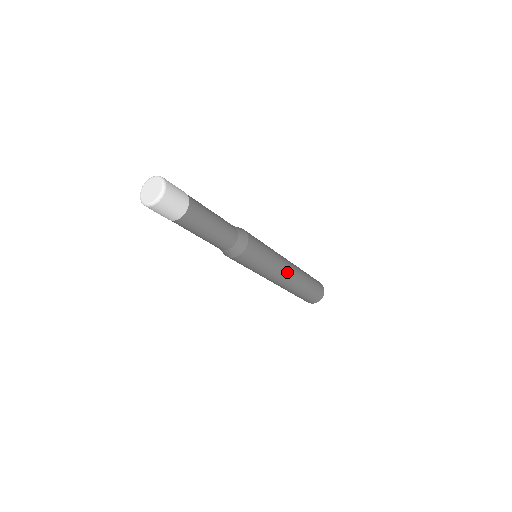
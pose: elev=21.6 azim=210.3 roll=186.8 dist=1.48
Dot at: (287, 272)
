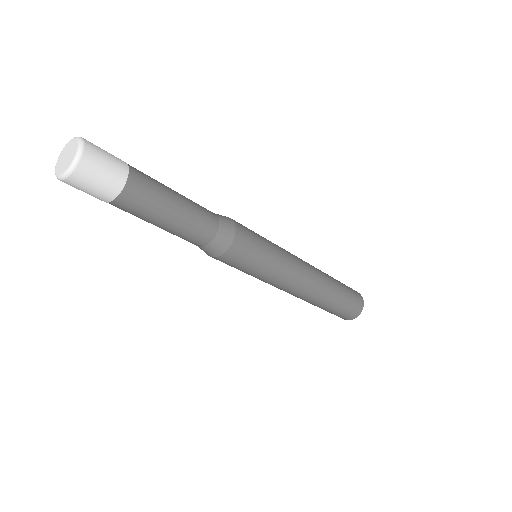
Dot at: (304, 275)
